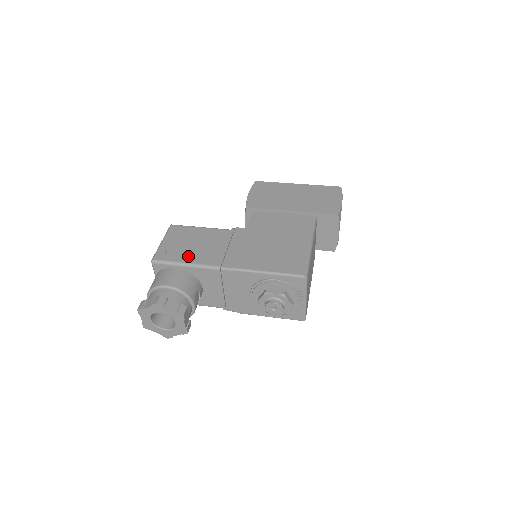
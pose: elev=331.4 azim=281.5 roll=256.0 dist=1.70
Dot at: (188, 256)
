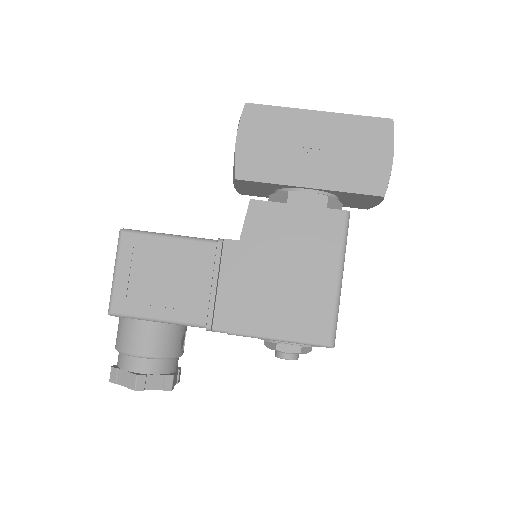
Dot at: (160, 304)
